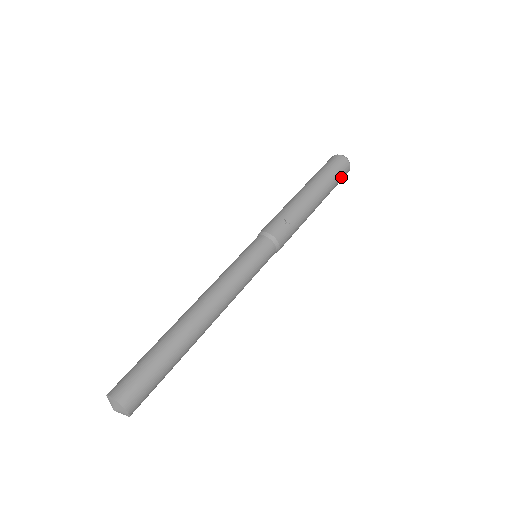
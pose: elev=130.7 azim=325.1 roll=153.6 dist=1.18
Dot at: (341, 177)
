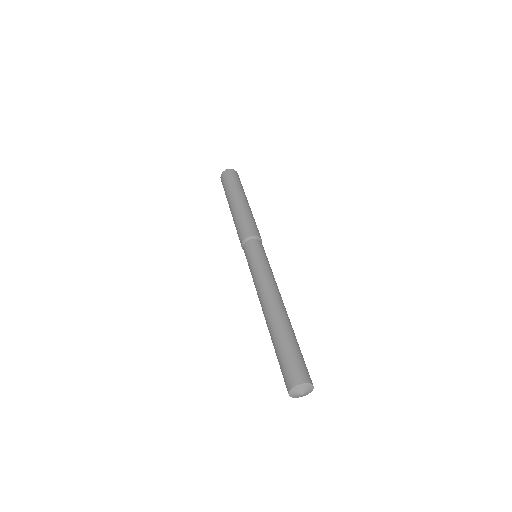
Dot at: occluded
